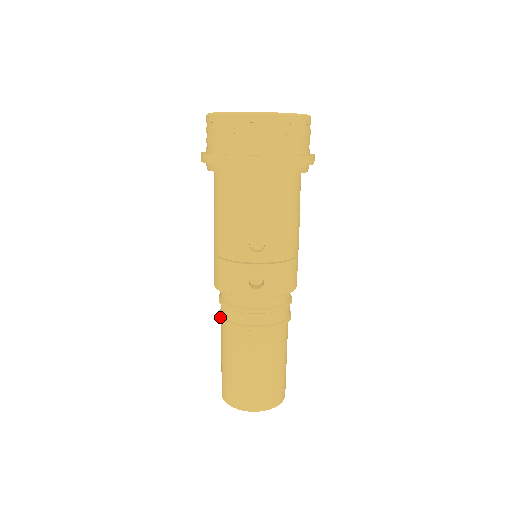
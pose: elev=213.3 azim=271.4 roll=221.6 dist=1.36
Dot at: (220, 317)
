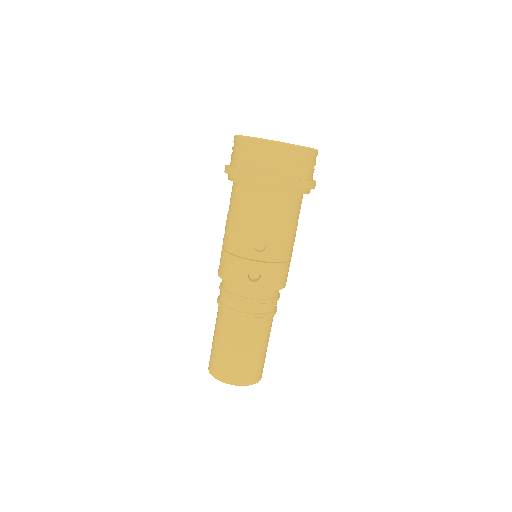
Dot at: (219, 302)
